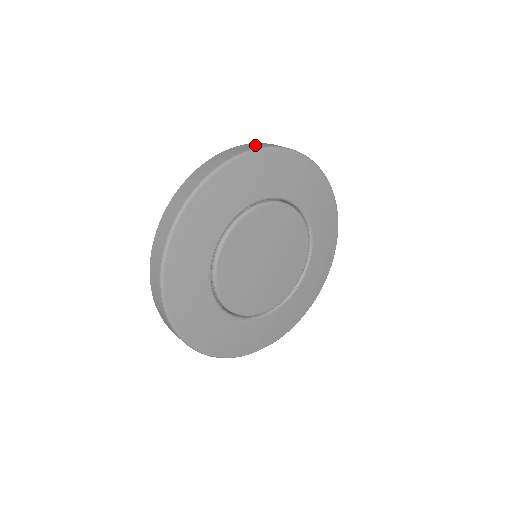
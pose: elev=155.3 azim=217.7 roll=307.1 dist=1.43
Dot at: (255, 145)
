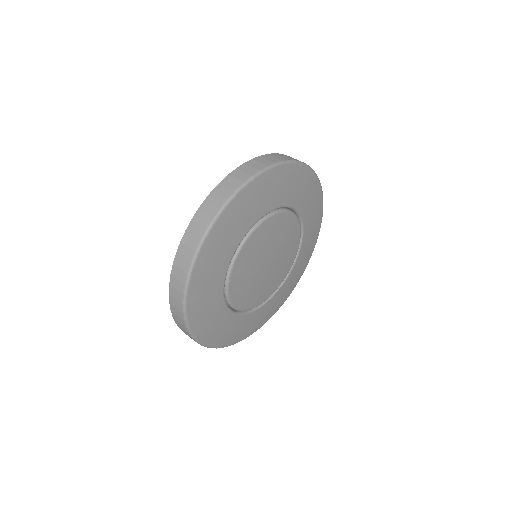
Dot at: (201, 221)
